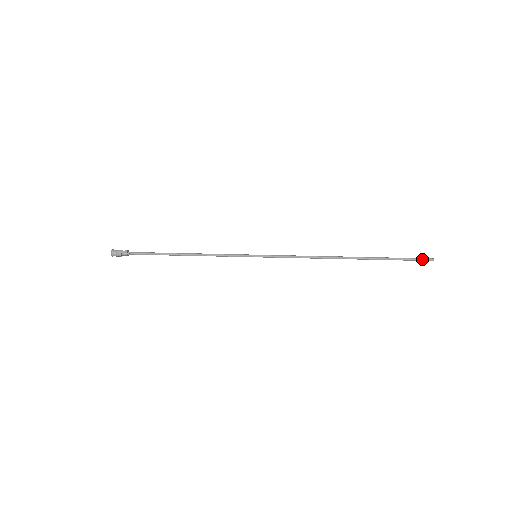
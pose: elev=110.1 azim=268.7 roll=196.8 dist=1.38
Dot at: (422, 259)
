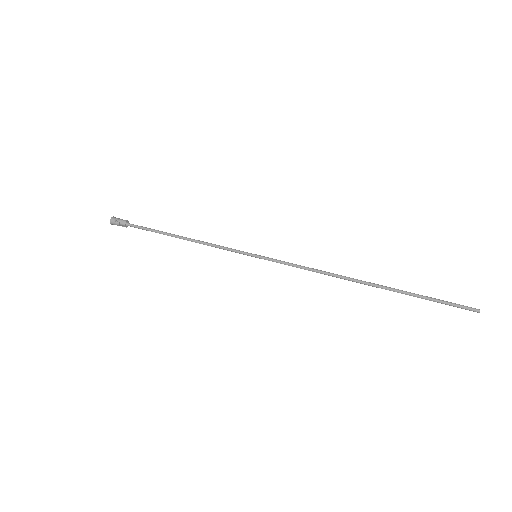
Dot at: (463, 306)
